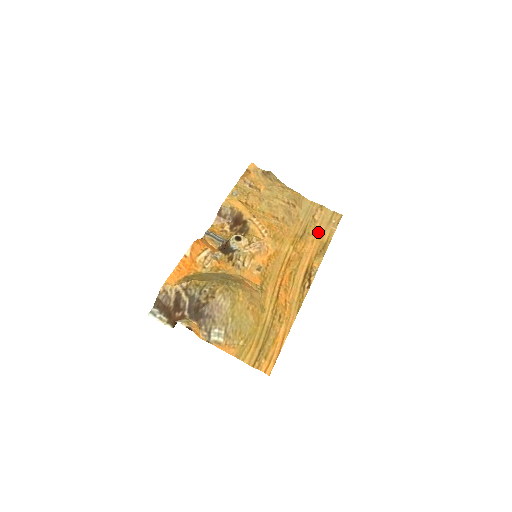
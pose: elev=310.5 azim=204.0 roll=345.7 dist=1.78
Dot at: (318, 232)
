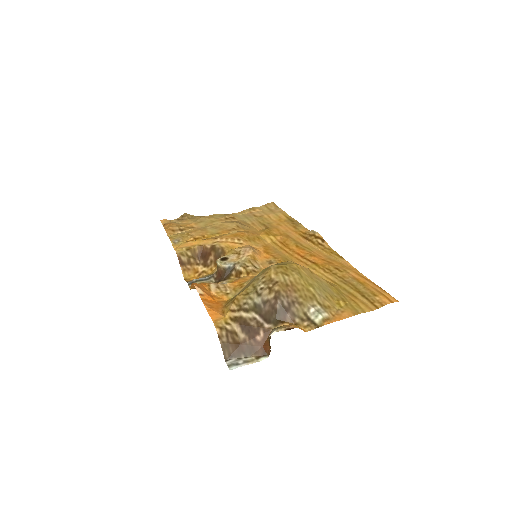
Dot at: (273, 219)
